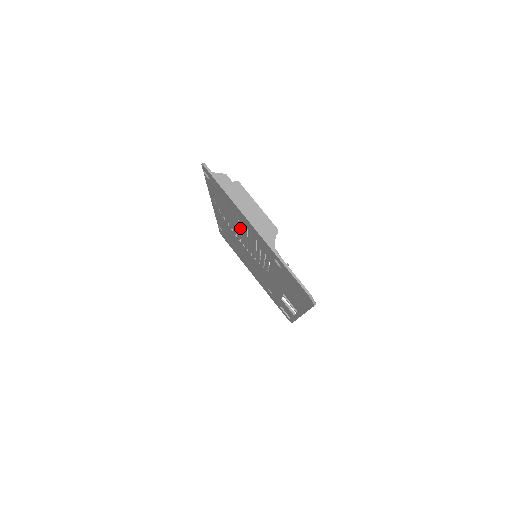
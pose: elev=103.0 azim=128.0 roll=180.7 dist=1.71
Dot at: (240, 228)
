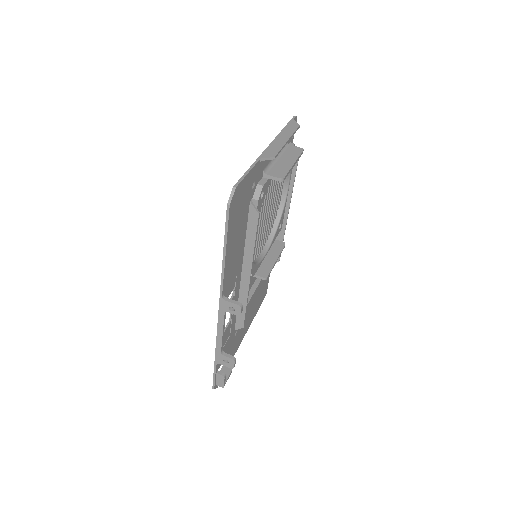
Dot at: occluded
